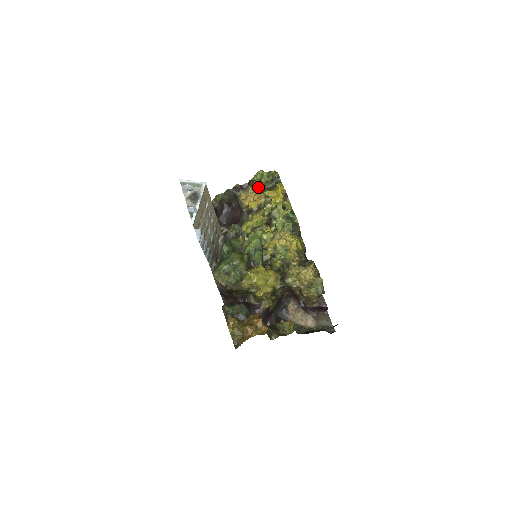
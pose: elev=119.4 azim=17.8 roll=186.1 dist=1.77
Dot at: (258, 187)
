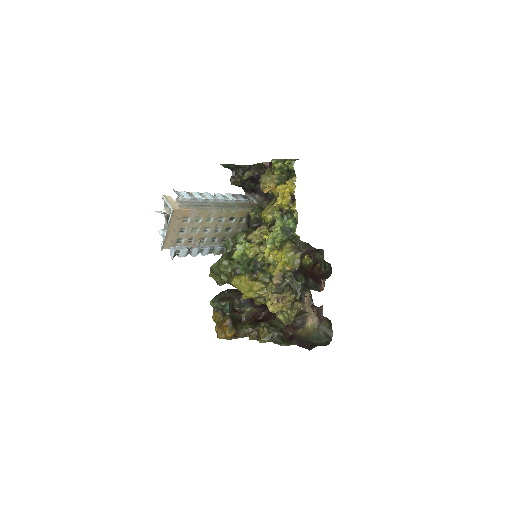
Dot at: (275, 175)
